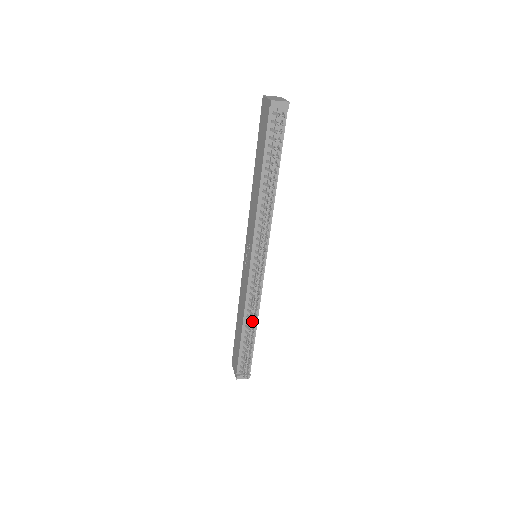
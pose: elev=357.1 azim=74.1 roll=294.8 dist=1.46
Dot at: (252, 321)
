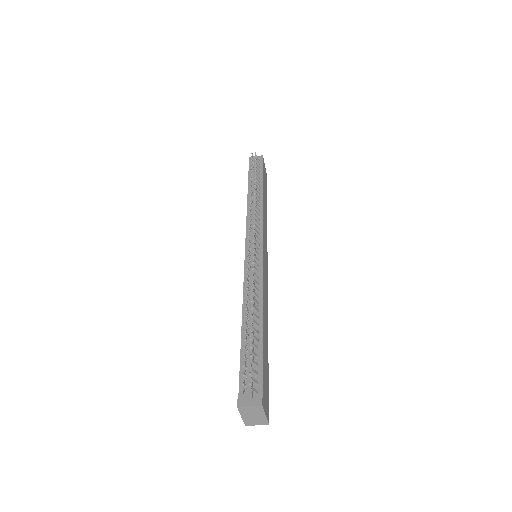
Dot at: (247, 294)
